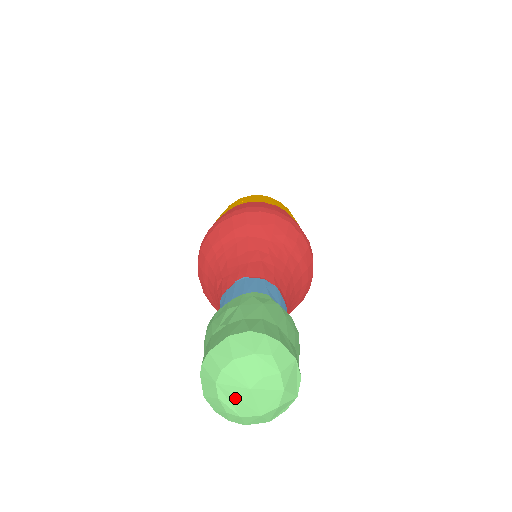
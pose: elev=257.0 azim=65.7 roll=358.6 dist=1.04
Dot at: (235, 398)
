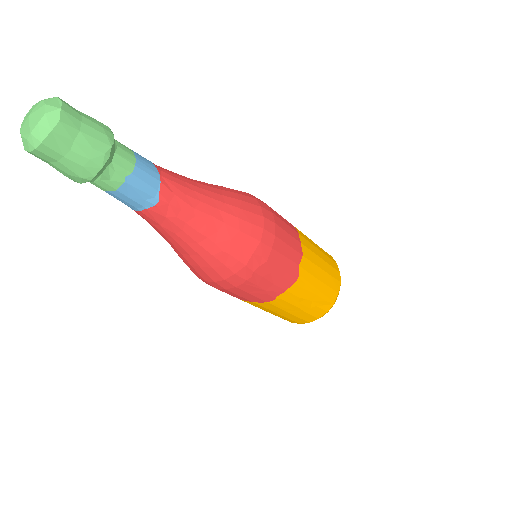
Dot at: (26, 127)
